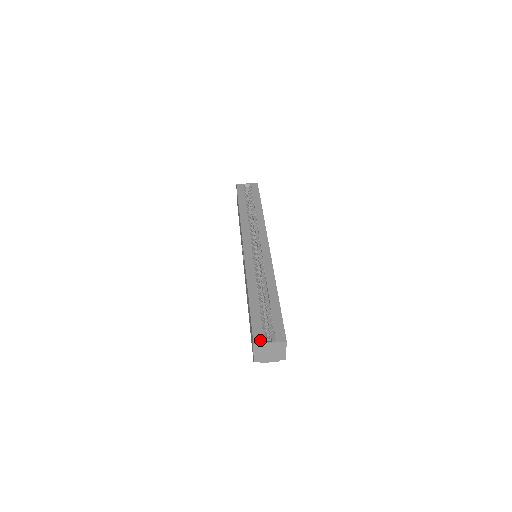
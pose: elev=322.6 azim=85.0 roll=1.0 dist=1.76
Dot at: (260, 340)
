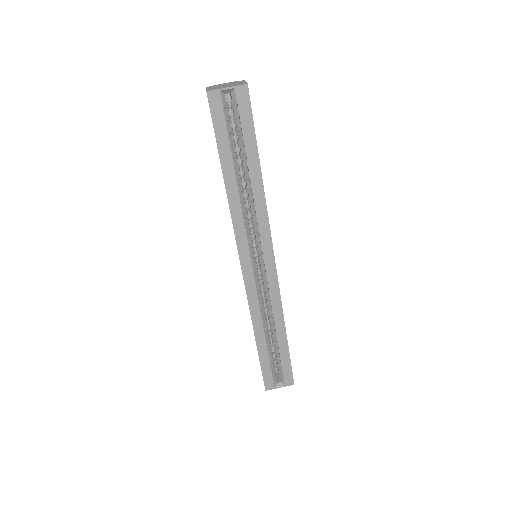
Dot at: (271, 387)
